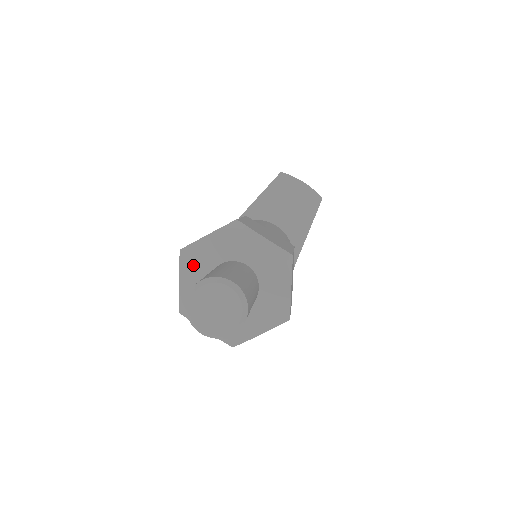
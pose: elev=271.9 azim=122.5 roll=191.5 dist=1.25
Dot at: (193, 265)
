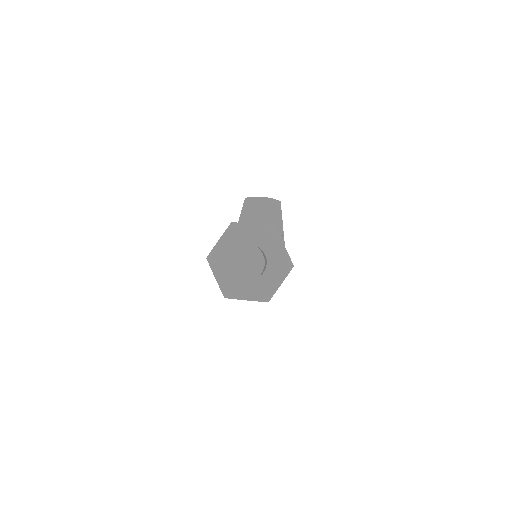
Dot at: (219, 263)
